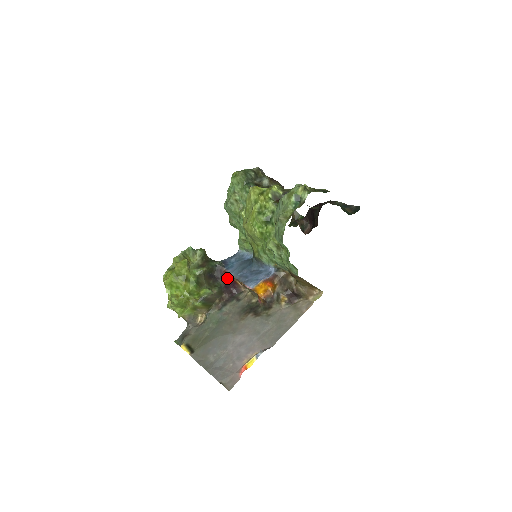
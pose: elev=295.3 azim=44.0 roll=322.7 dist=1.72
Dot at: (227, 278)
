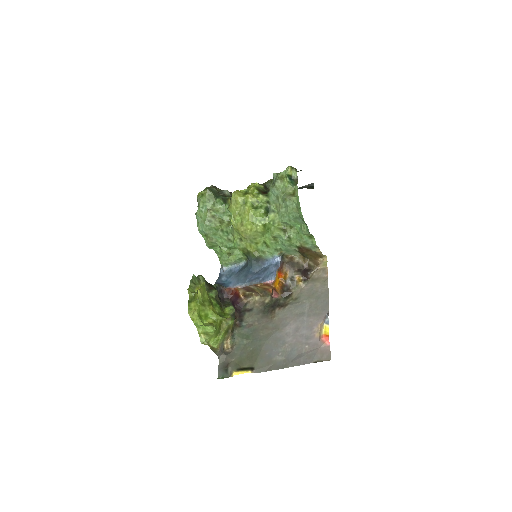
Dot at: (232, 294)
